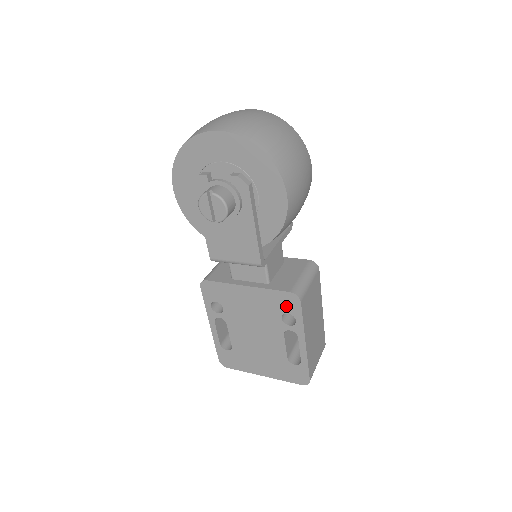
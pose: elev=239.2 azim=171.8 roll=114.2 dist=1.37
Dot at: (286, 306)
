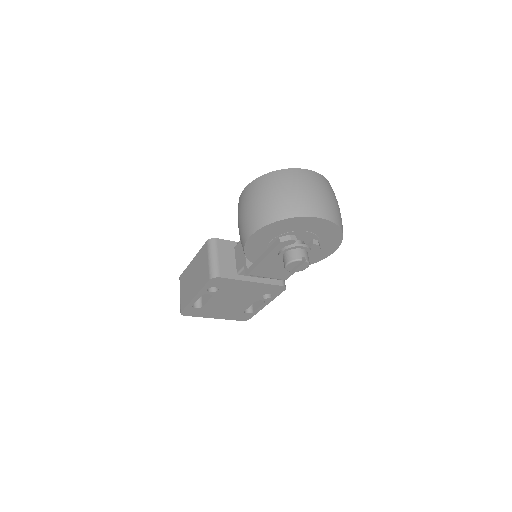
Dot at: (272, 291)
